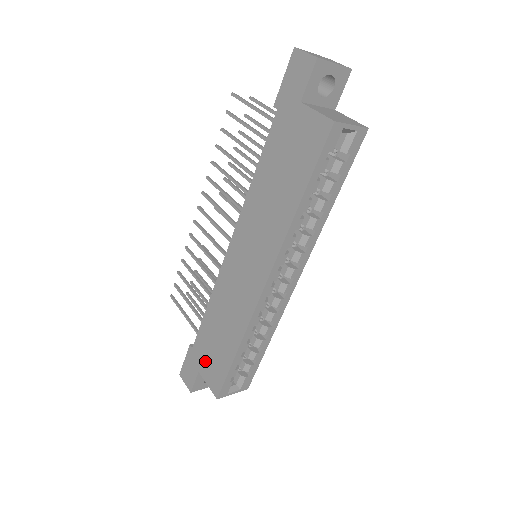
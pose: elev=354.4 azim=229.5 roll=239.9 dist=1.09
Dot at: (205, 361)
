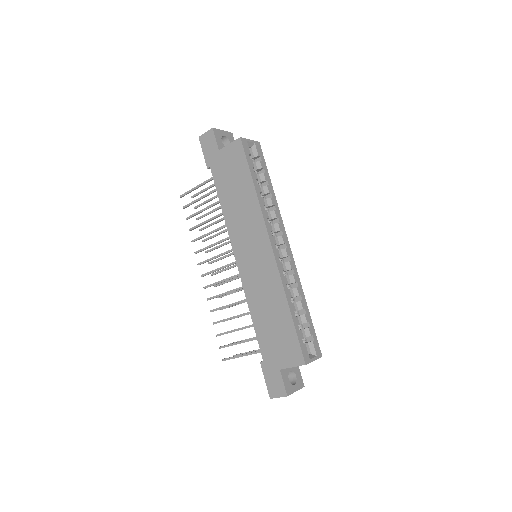
Dot at: (278, 353)
